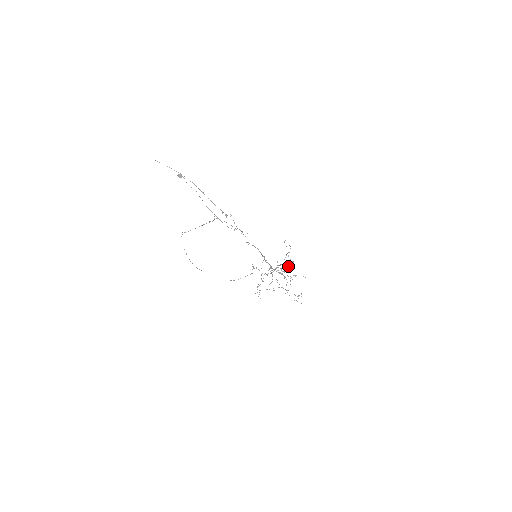
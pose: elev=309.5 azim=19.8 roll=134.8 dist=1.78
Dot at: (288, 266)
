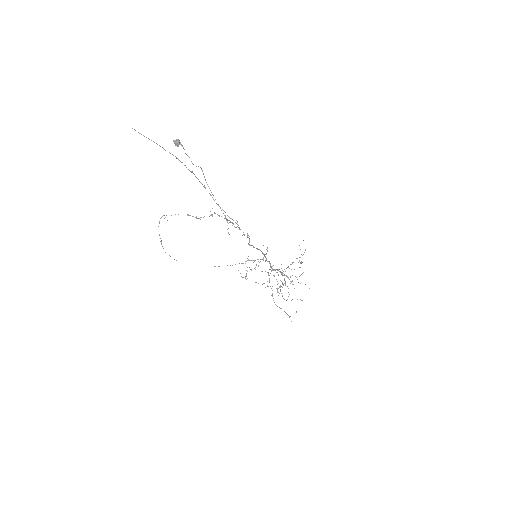
Dot at: occluded
